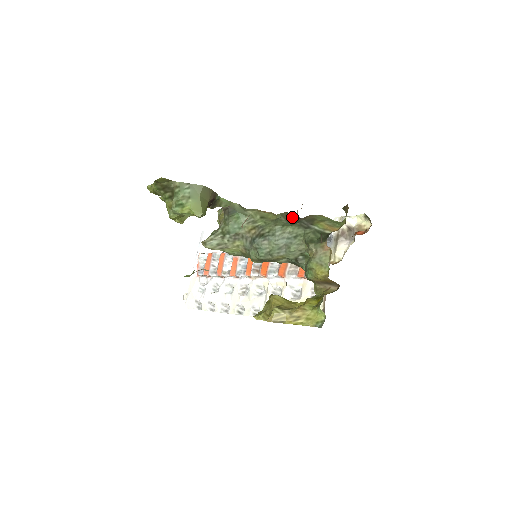
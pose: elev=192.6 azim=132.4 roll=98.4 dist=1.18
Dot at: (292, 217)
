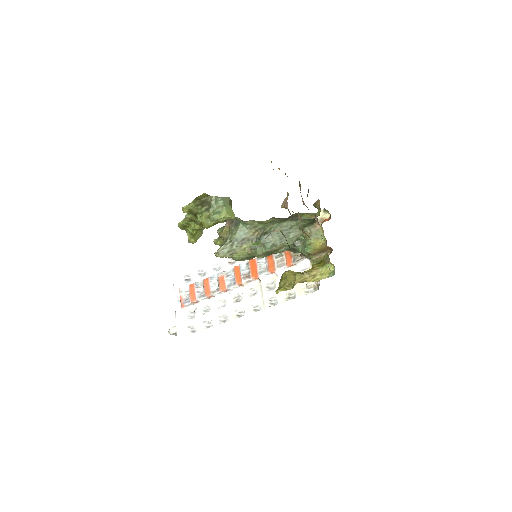
Dot at: (280, 218)
